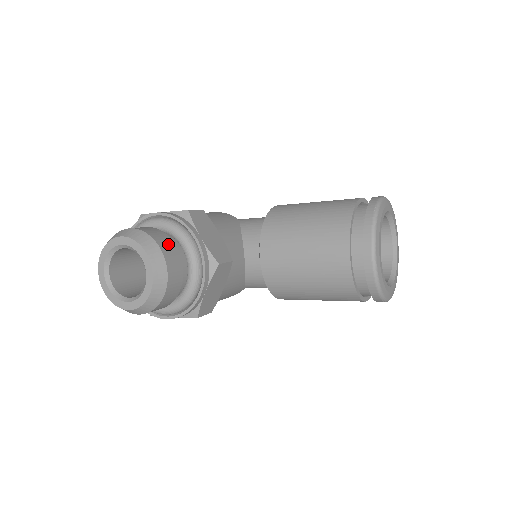
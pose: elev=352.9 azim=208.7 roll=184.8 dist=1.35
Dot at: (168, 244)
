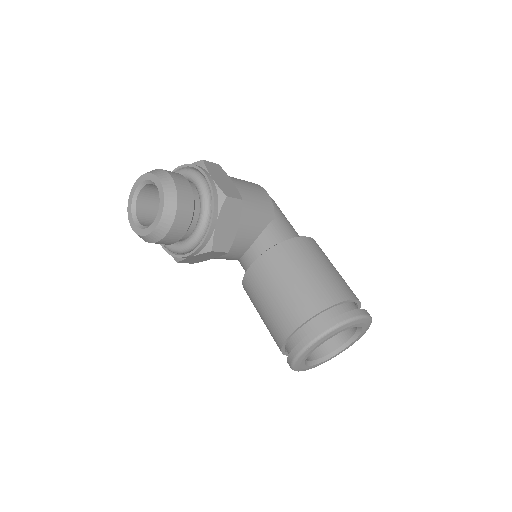
Dot at: (186, 213)
